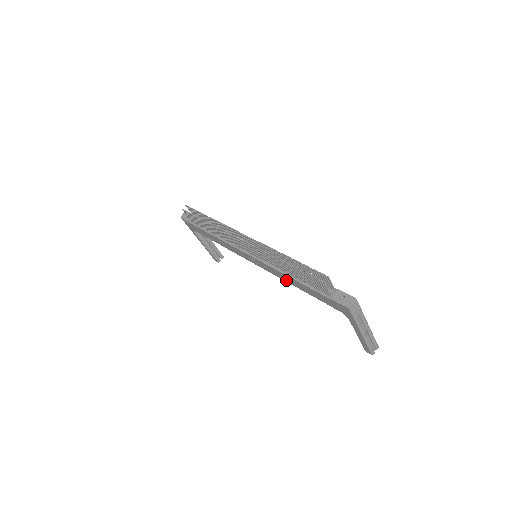
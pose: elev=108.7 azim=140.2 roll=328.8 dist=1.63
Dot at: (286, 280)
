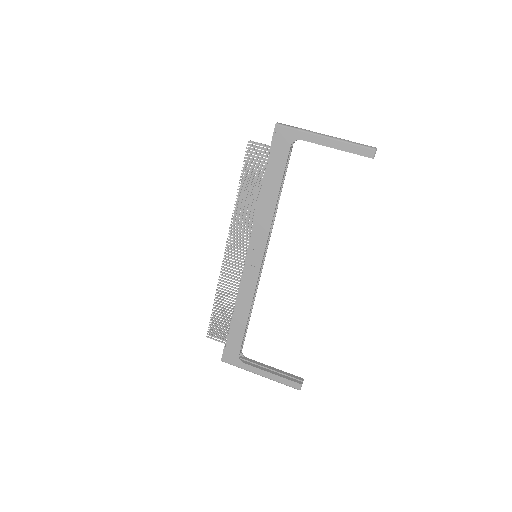
Dot at: (270, 214)
